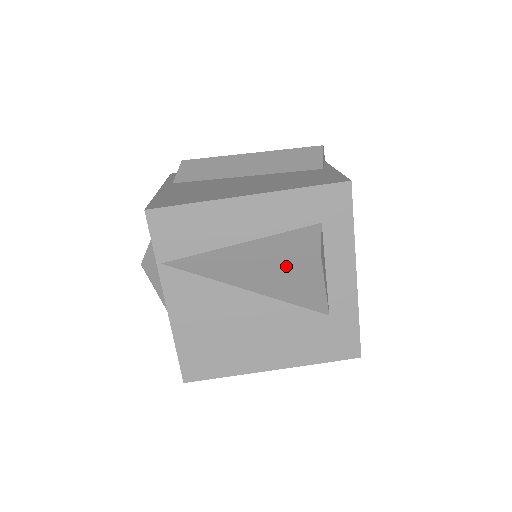
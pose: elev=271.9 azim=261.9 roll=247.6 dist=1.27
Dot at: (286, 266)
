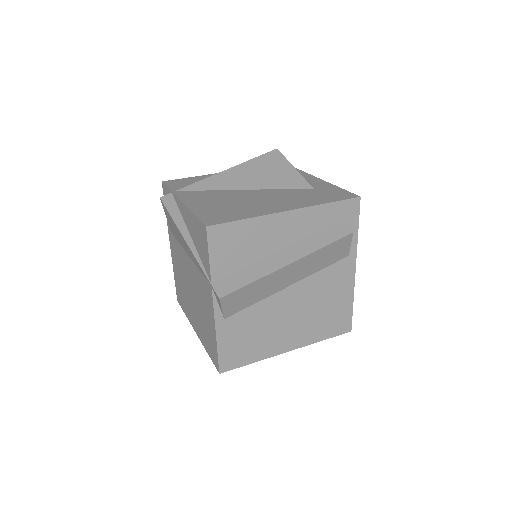
Dot at: (261, 163)
